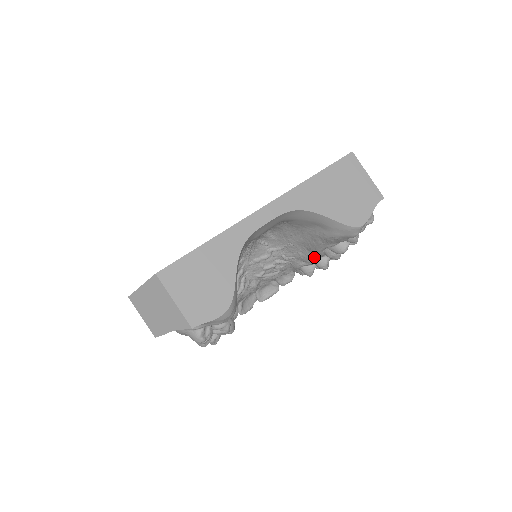
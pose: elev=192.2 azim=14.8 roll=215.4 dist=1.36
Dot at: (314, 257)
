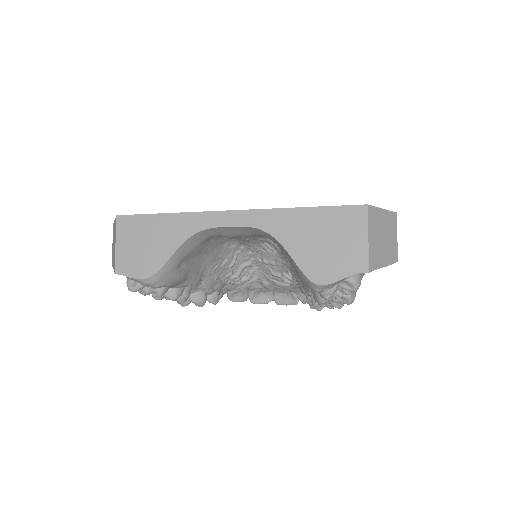
Dot at: (308, 291)
